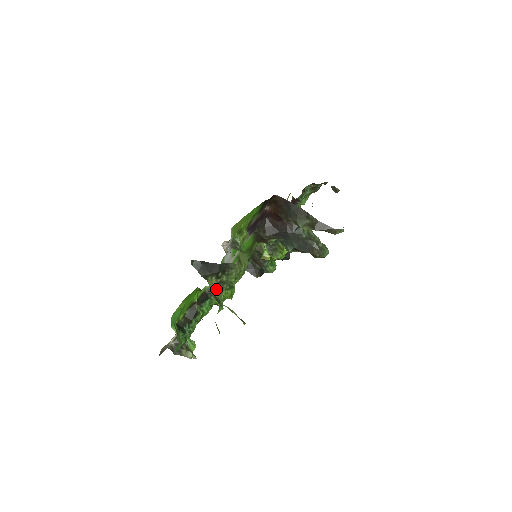
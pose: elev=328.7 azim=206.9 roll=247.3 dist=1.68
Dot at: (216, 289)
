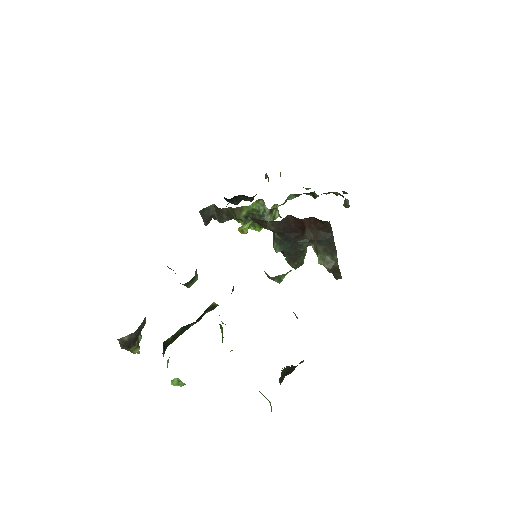
Dot at: occluded
